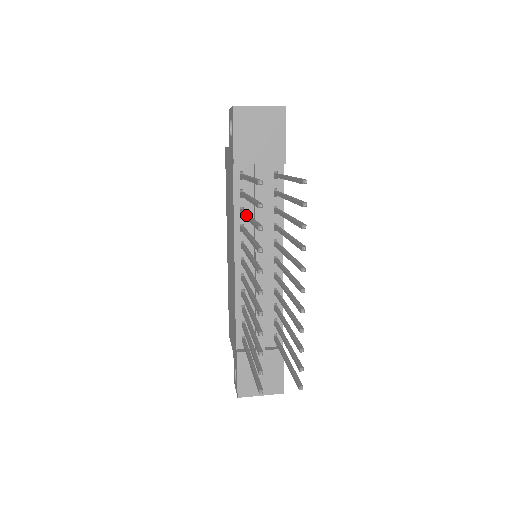
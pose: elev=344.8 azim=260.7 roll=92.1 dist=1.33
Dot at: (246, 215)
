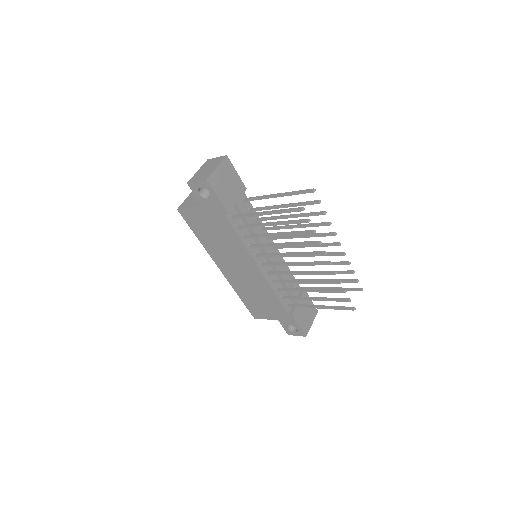
Dot at: (270, 235)
